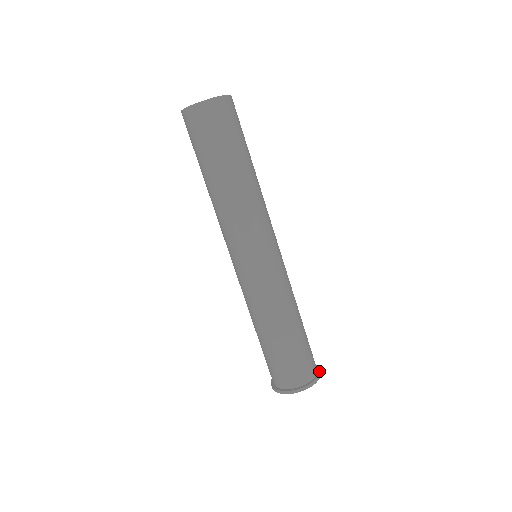
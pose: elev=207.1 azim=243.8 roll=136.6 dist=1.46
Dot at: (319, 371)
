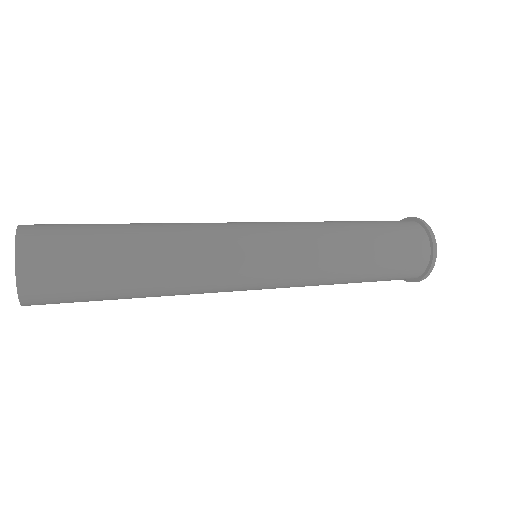
Dot at: (431, 259)
